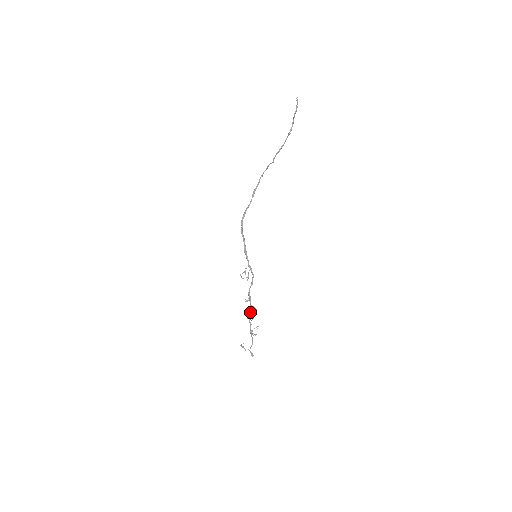
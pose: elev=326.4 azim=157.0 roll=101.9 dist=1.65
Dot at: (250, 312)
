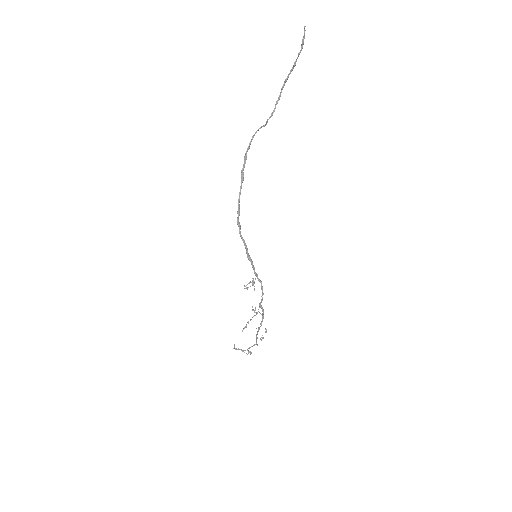
Dot at: occluded
